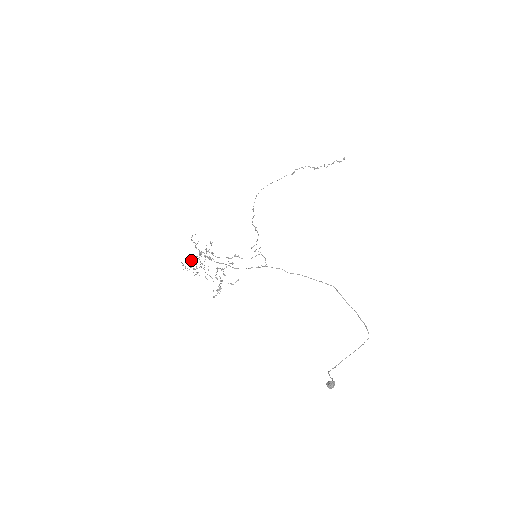
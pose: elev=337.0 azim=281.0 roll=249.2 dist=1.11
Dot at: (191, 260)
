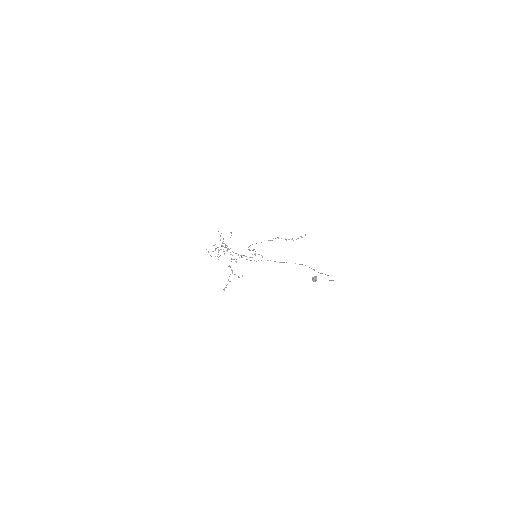
Dot at: occluded
